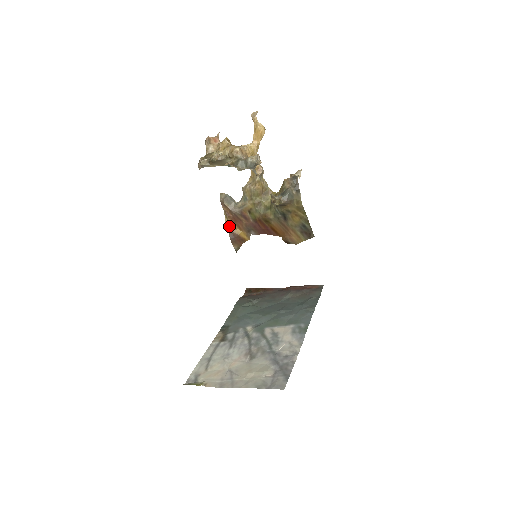
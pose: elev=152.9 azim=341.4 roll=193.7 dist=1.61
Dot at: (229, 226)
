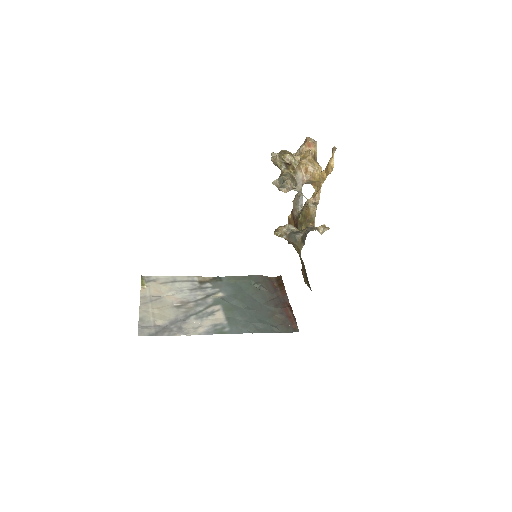
Dot at: (291, 220)
